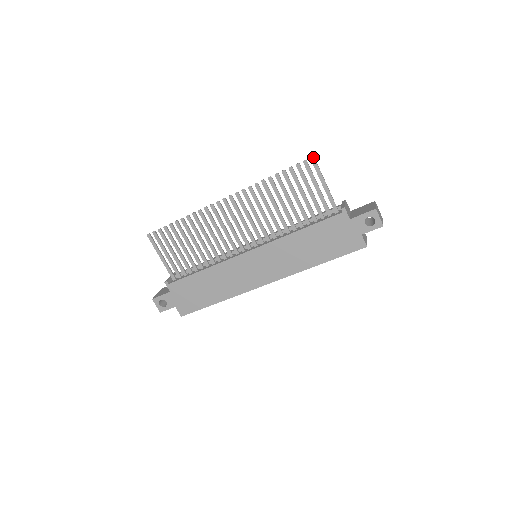
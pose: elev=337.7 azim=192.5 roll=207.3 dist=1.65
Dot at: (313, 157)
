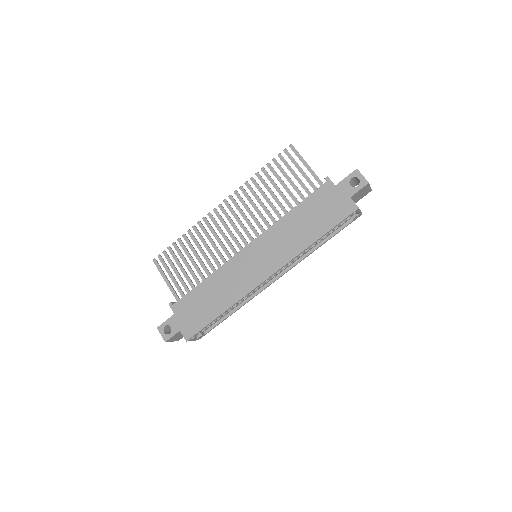
Dot at: (291, 144)
